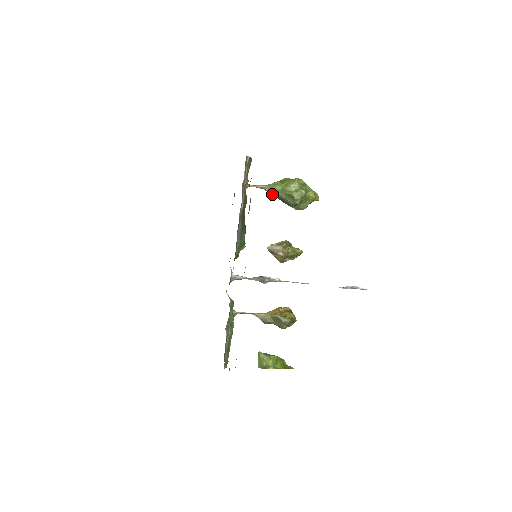
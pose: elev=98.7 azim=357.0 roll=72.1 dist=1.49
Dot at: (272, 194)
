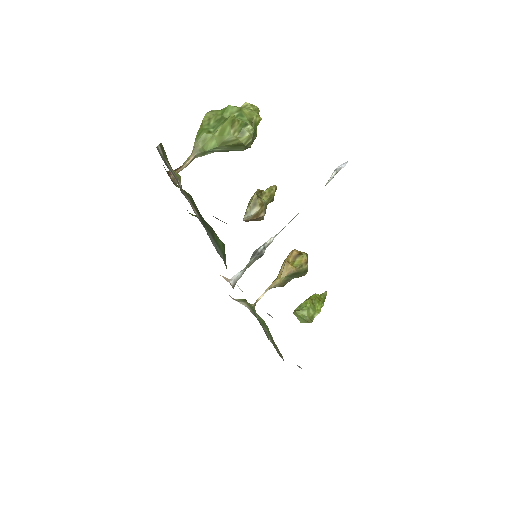
Dot at: occluded
